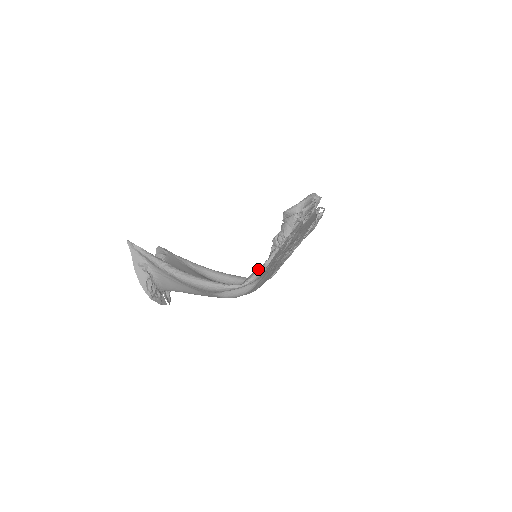
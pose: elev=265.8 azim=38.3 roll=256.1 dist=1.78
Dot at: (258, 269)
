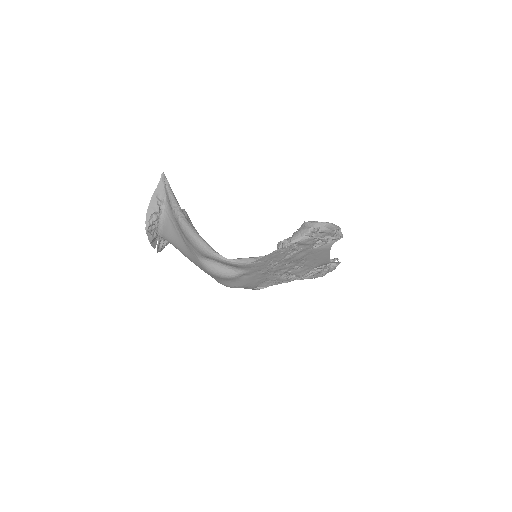
Dot at: (250, 257)
